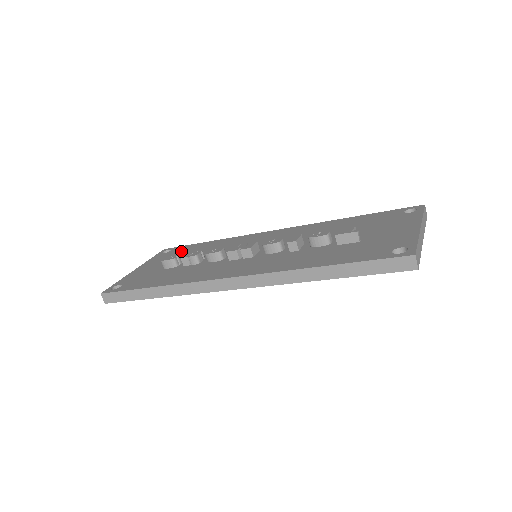
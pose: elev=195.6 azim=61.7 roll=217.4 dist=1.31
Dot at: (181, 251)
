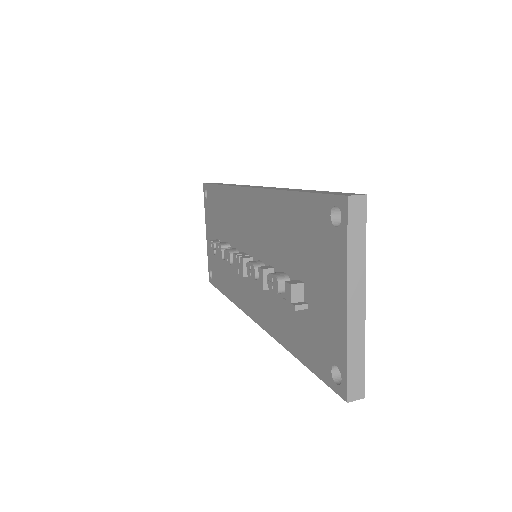
Dot at: (213, 204)
